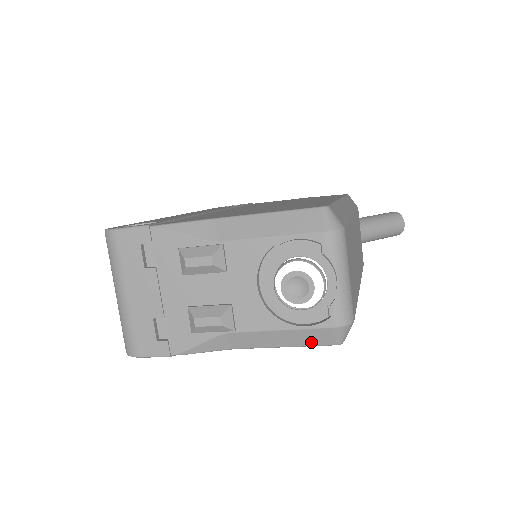
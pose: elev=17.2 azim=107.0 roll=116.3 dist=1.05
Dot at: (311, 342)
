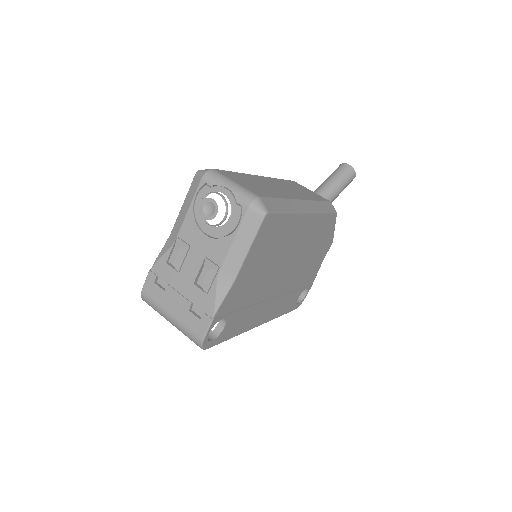
Dot at: (253, 230)
